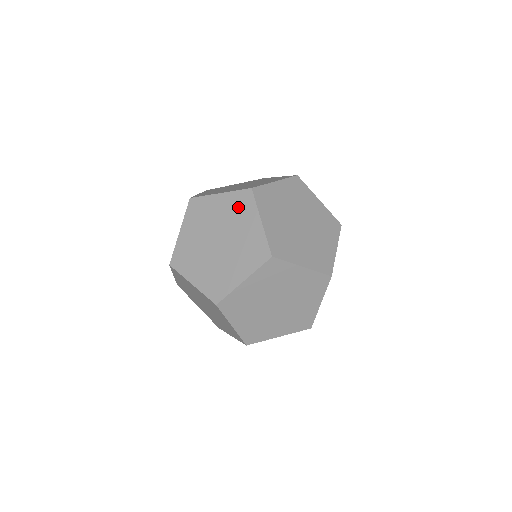
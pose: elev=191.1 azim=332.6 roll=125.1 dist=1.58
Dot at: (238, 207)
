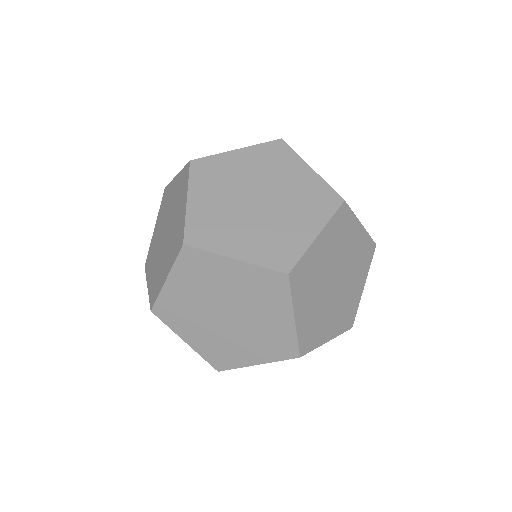
Dot at: (263, 289)
